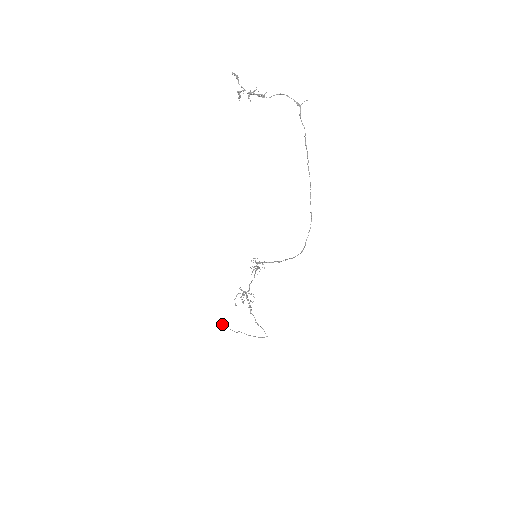
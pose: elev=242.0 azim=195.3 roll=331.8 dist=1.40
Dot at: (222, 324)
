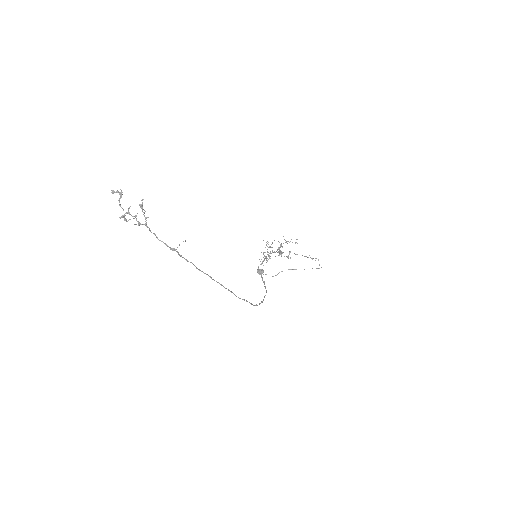
Dot at: (259, 270)
